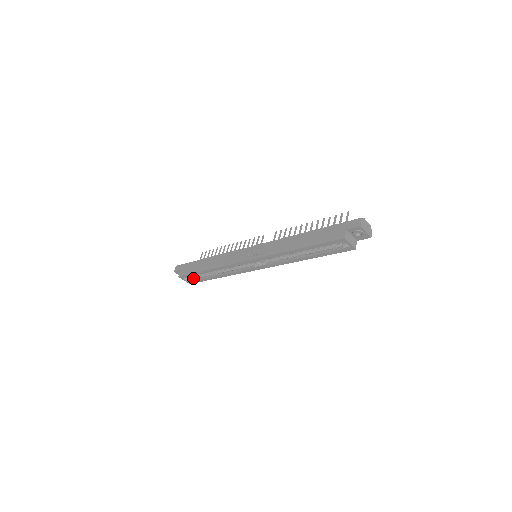
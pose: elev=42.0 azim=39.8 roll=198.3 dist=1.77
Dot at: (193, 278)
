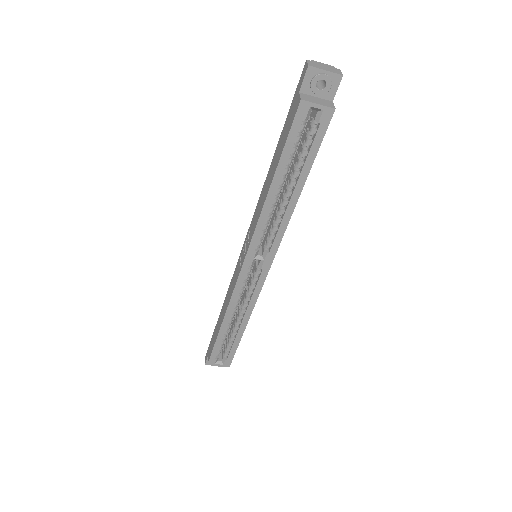
Dot at: (225, 354)
